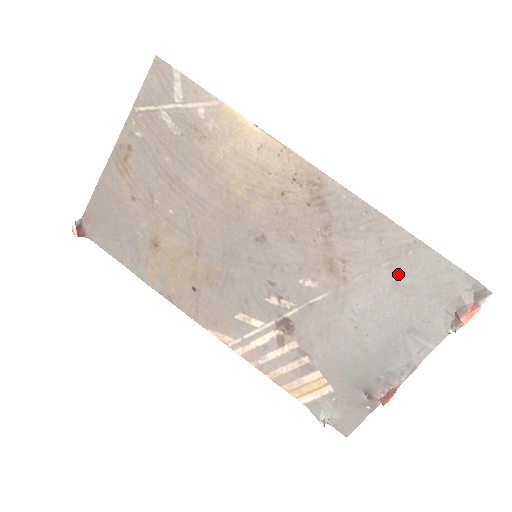
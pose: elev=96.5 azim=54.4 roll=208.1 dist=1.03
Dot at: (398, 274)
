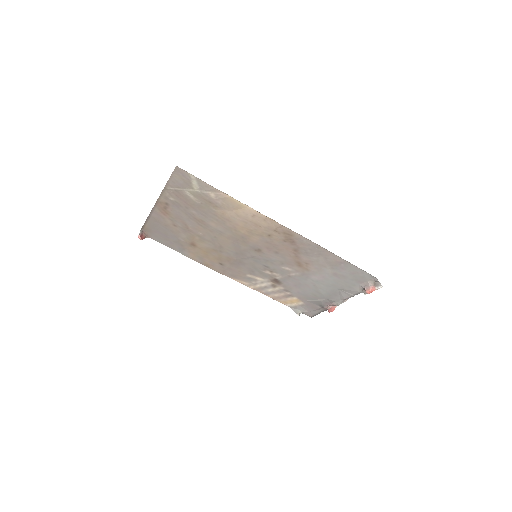
Dot at: (336, 271)
